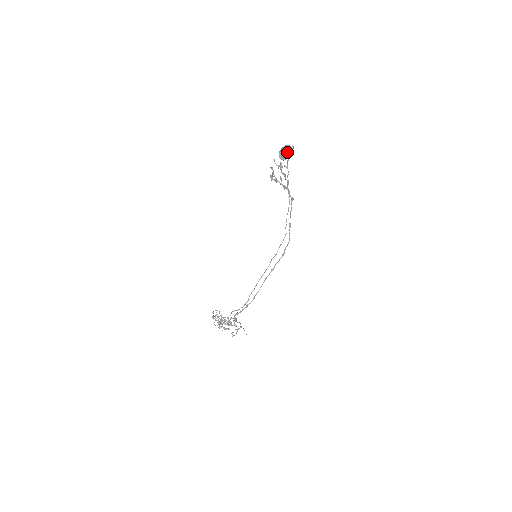
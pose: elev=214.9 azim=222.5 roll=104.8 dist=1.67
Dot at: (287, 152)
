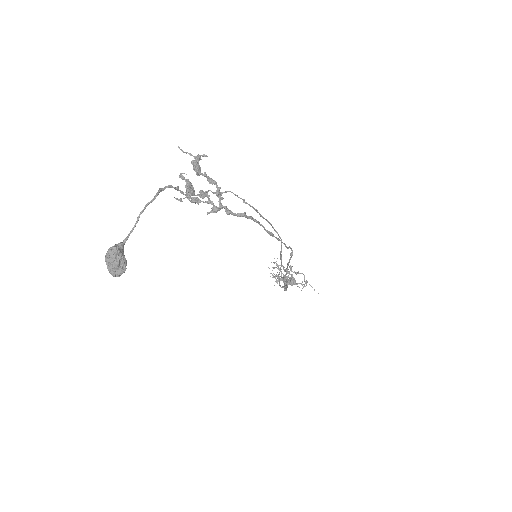
Dot at: (114, 266)
